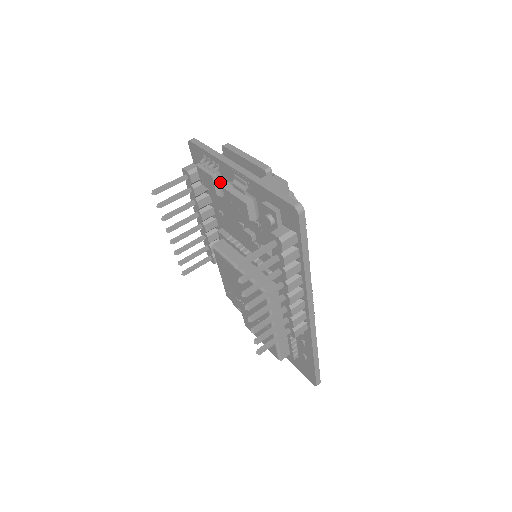
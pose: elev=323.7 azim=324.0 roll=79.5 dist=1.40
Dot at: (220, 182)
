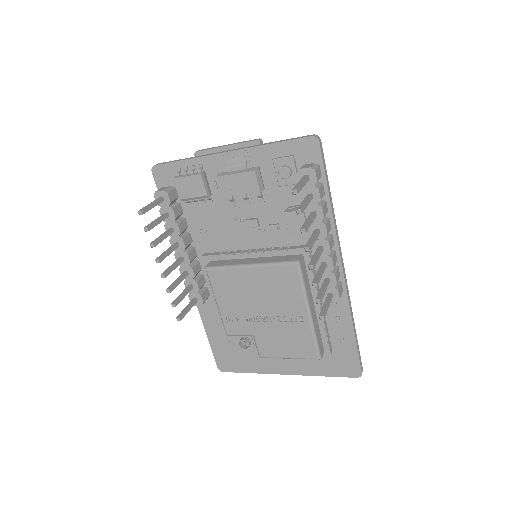
Dot at: (207, 182)
